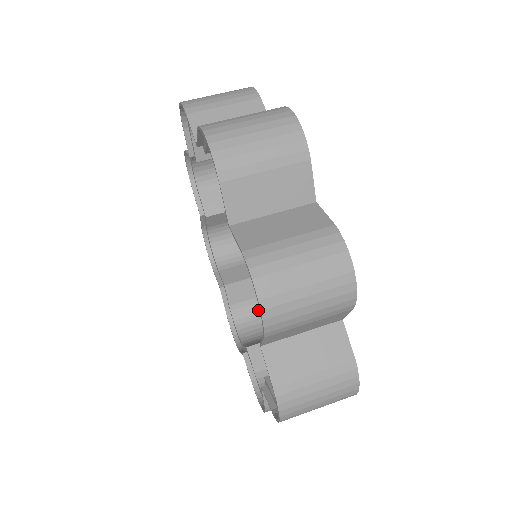
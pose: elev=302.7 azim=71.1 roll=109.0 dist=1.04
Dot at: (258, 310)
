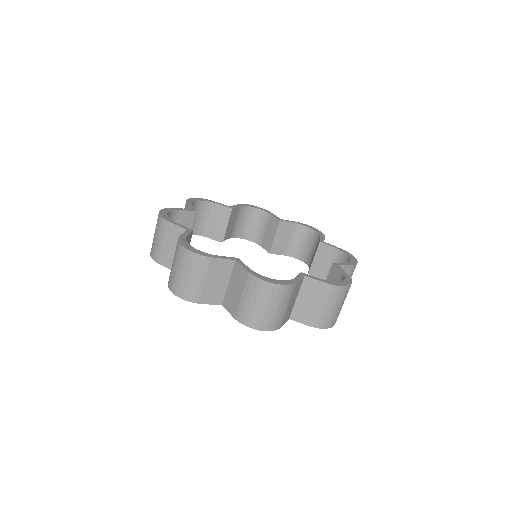
Dot at: (242, 221)
